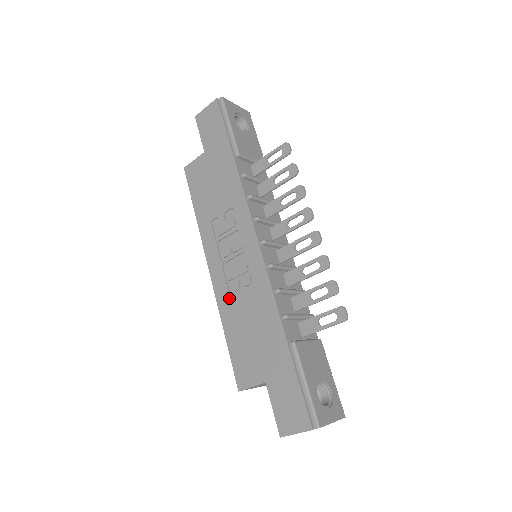
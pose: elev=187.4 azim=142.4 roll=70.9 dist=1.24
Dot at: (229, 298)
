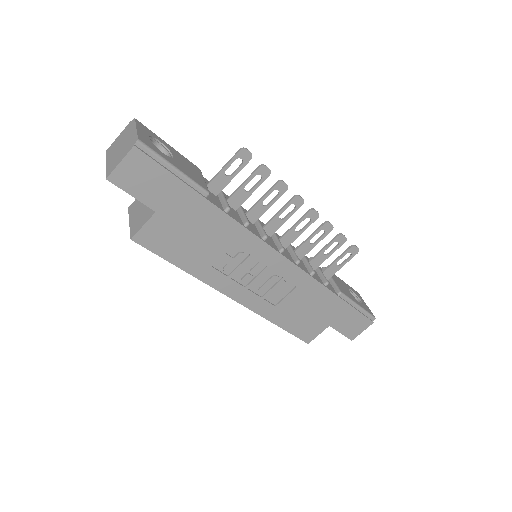
Dot at: (270, 304)
